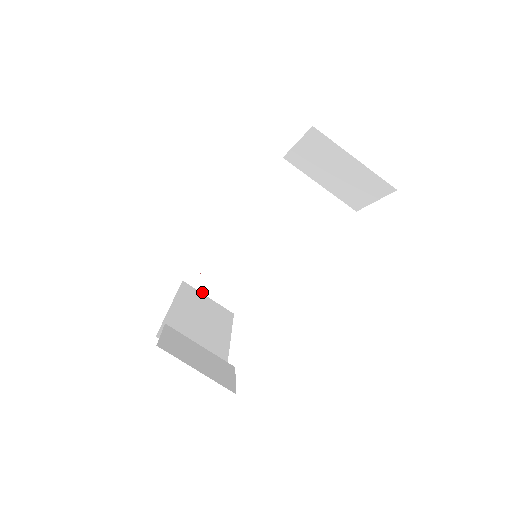
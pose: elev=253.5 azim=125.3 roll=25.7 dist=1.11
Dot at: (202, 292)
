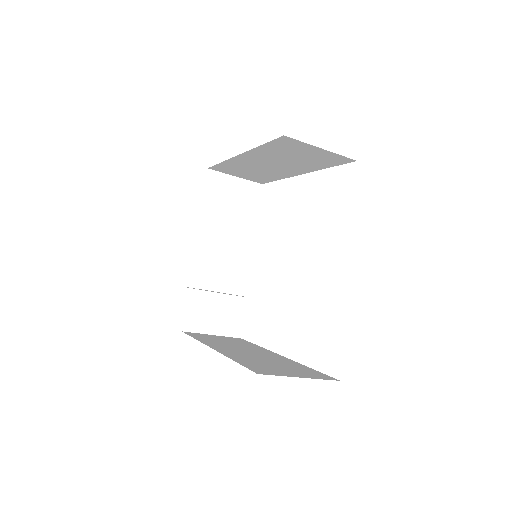
Dot at: (228, 174)
